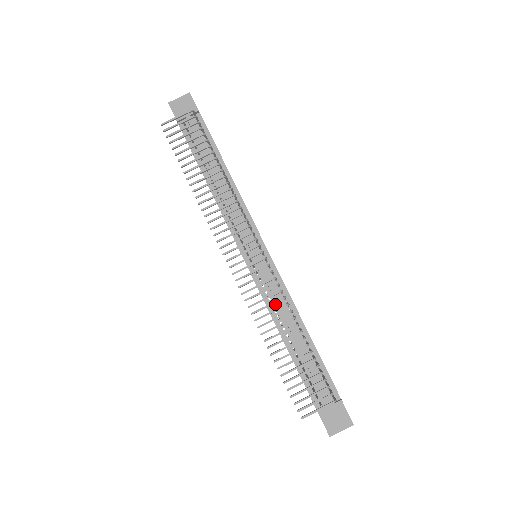
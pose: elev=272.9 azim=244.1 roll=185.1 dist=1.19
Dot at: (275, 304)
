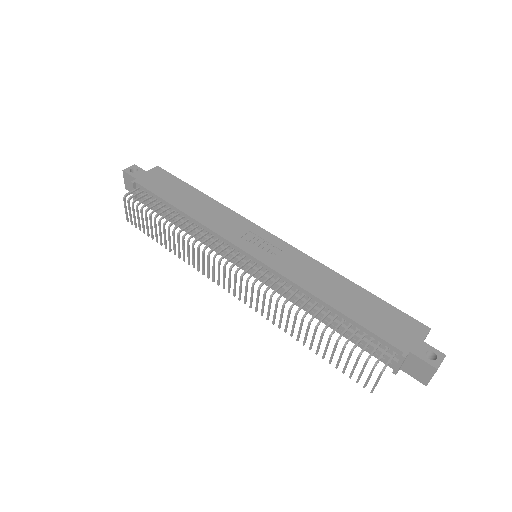
Dot at: occluded
